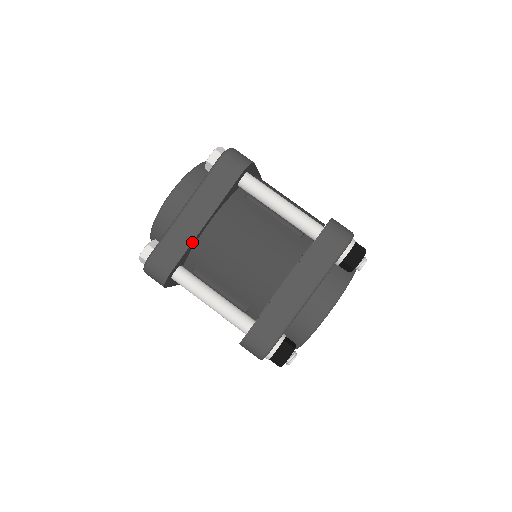
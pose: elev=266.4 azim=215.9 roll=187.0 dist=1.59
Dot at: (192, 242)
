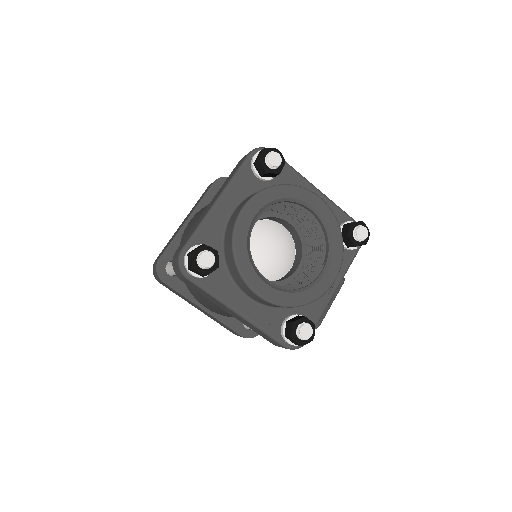
Dot at: (177, 234)
